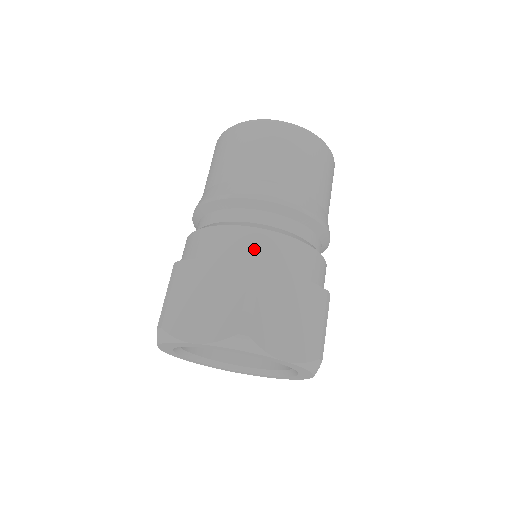
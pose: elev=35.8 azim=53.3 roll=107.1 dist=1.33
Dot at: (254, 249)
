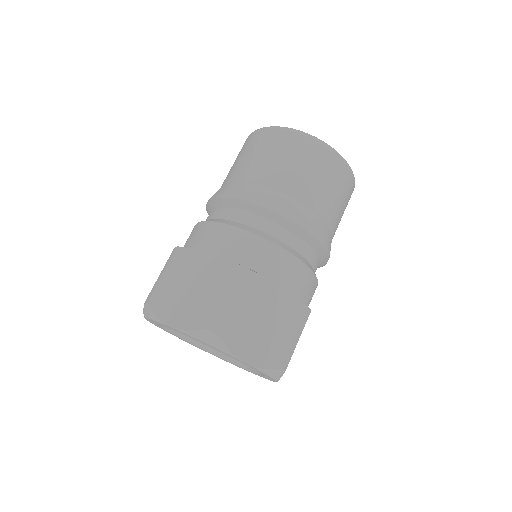
Dot at: (305, 291)
